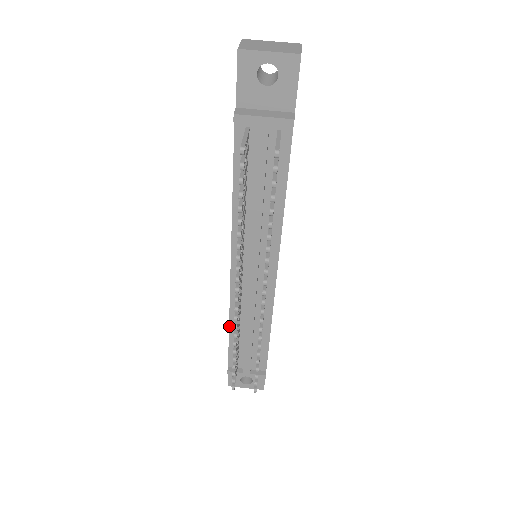
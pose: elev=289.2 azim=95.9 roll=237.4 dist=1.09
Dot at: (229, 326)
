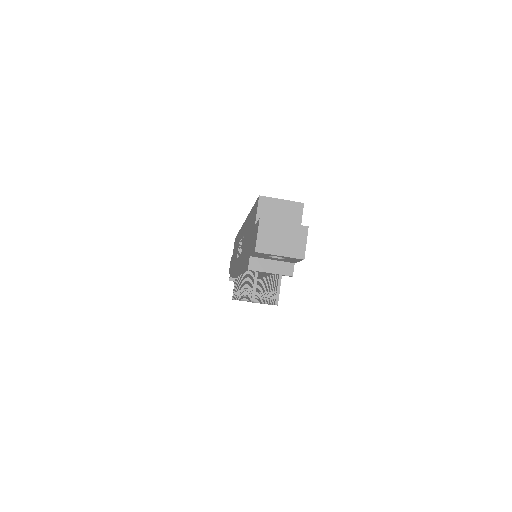
Dot at: occluded
